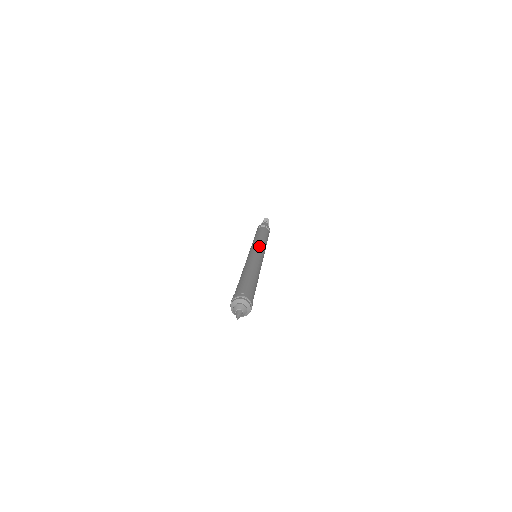
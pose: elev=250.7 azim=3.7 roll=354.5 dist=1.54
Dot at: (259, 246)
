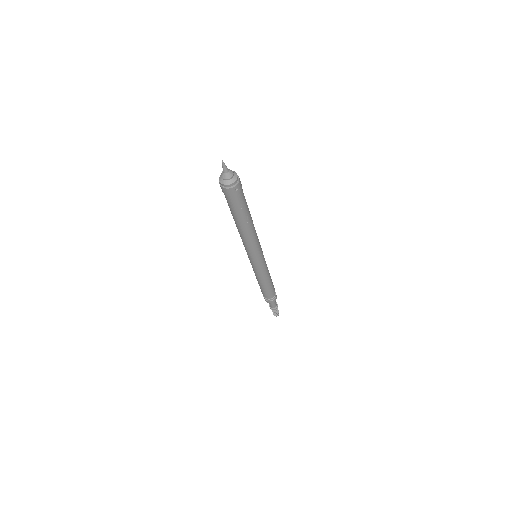
Dot at: occluded
